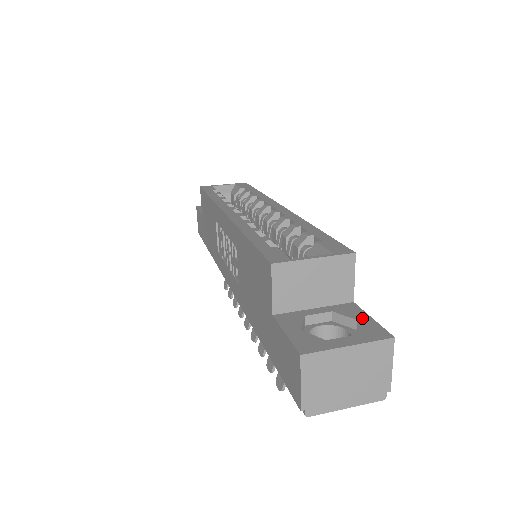
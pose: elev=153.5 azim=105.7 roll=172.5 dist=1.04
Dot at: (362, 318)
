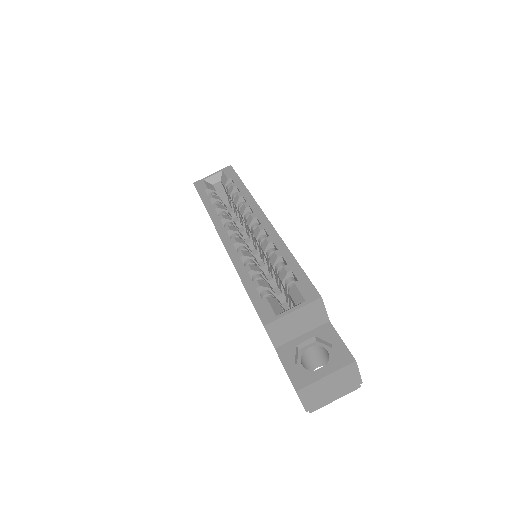
Dot at: (335, 341)
